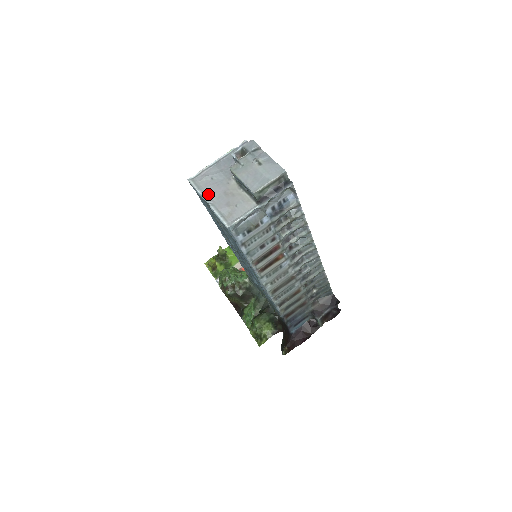
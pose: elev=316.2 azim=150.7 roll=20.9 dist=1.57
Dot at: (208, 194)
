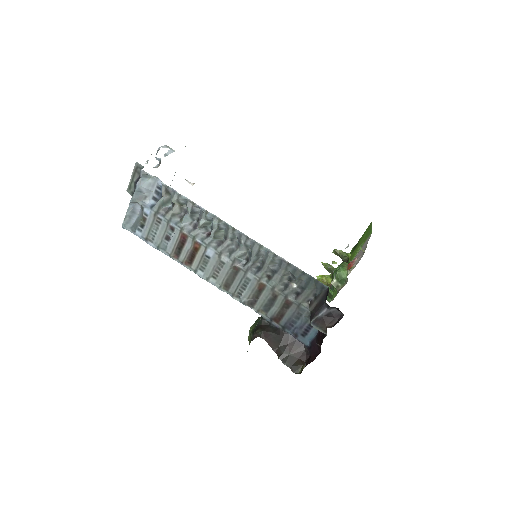
Dot at: occluded
